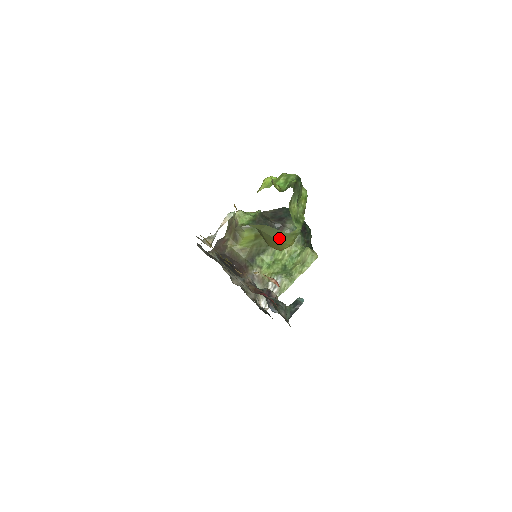
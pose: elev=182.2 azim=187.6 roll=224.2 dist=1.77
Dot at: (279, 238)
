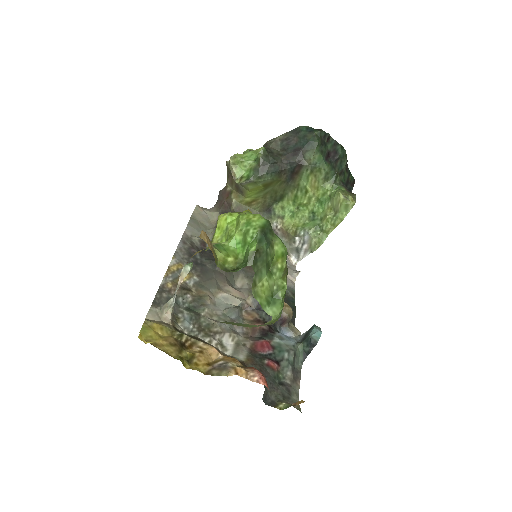
Dot at: (251, 327)
